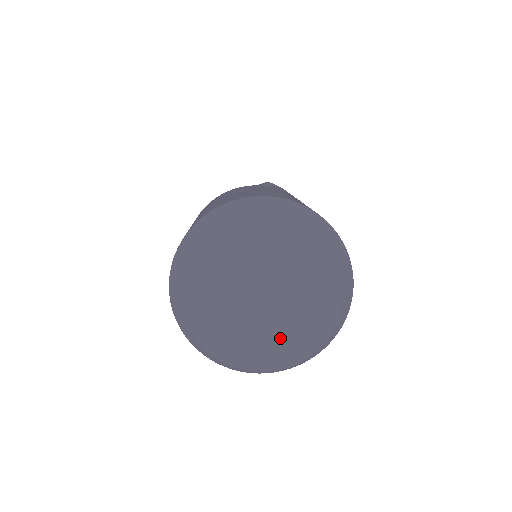
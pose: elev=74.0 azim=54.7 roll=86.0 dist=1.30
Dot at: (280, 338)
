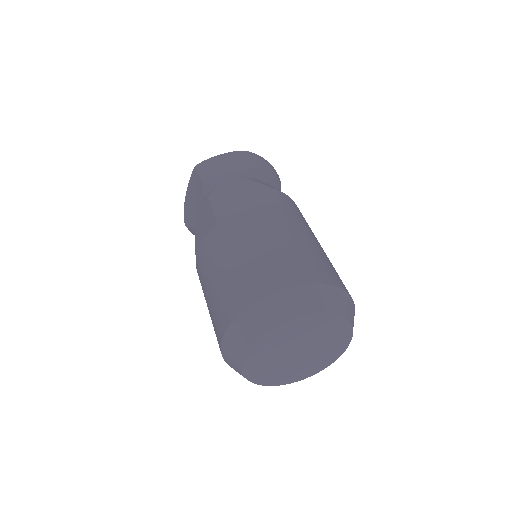
Dot at: (300, 369)
